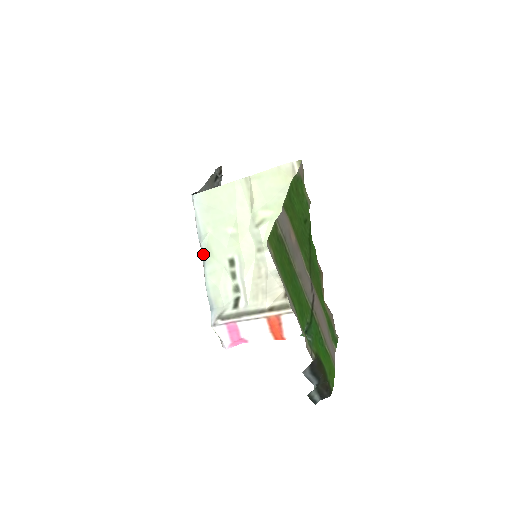
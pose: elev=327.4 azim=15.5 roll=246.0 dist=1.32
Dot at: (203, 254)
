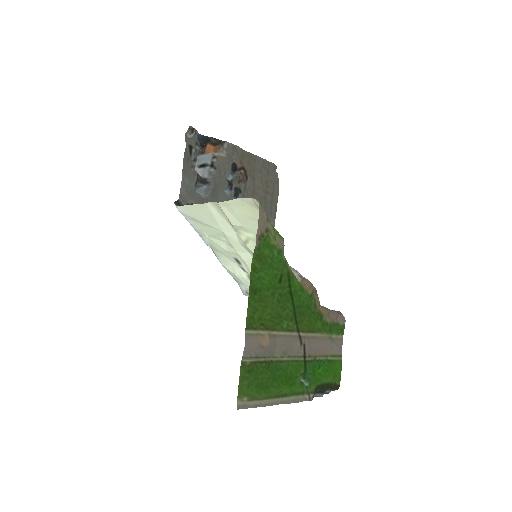
Dot at: occluded
